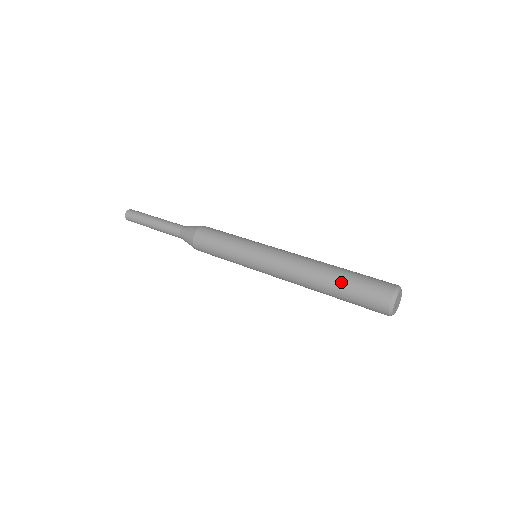
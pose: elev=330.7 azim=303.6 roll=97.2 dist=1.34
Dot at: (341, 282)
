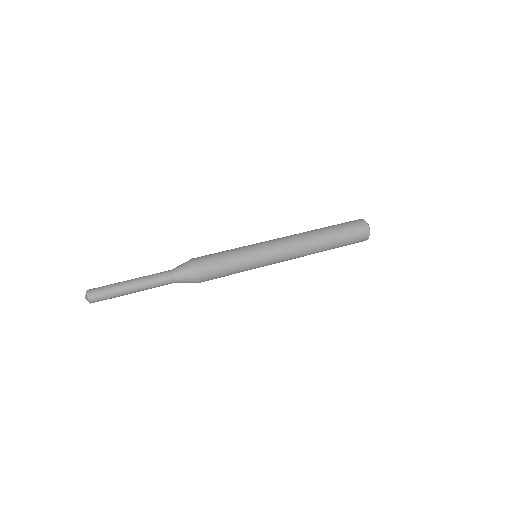
Dot at: (336, 247)
